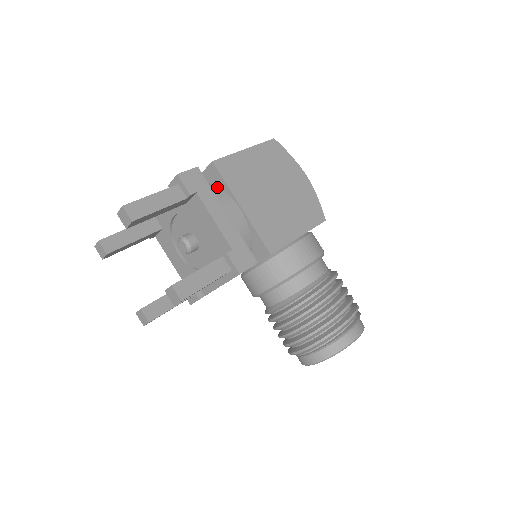
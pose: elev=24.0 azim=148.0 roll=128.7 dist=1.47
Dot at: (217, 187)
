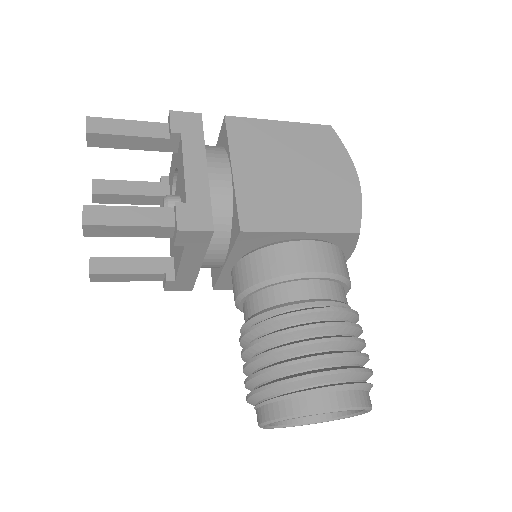
Dot at: (222, 147)
